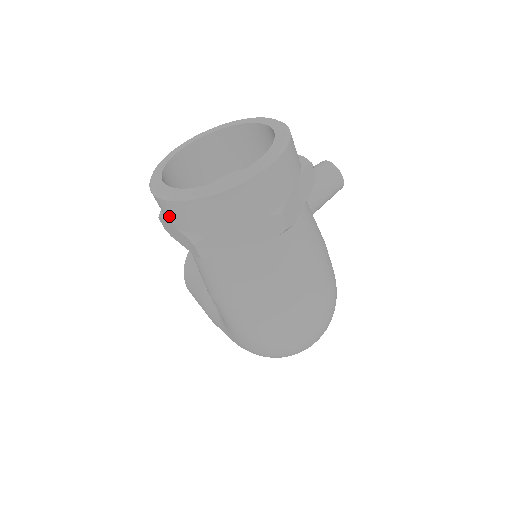
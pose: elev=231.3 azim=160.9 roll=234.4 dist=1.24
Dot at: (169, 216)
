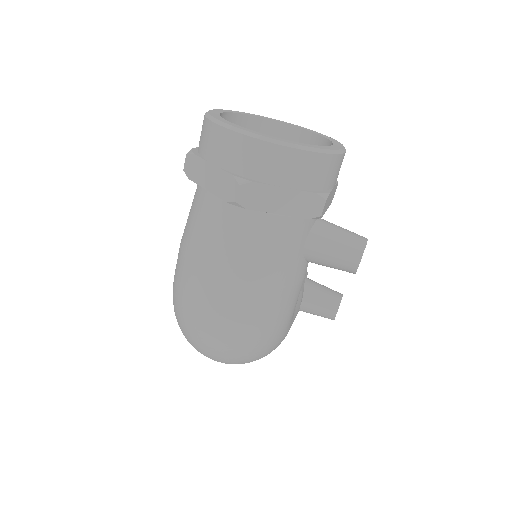
Dot at: occluded
